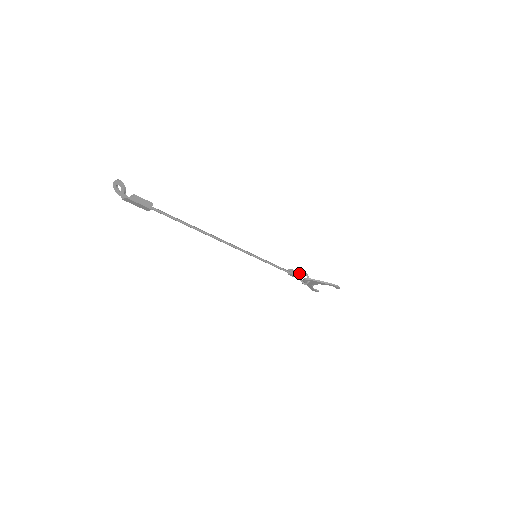
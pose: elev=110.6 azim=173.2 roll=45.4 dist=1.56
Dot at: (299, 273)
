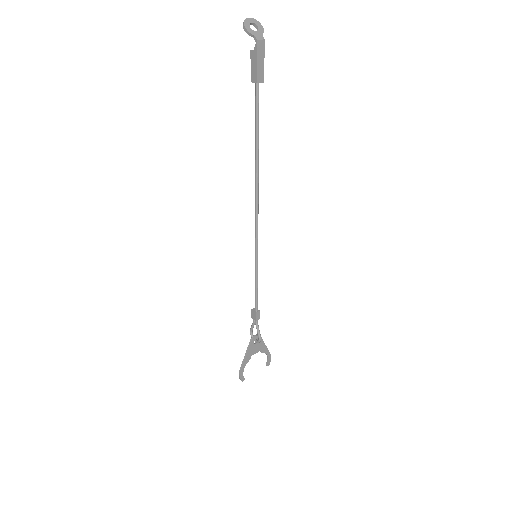
Dot at: (254, 322)
